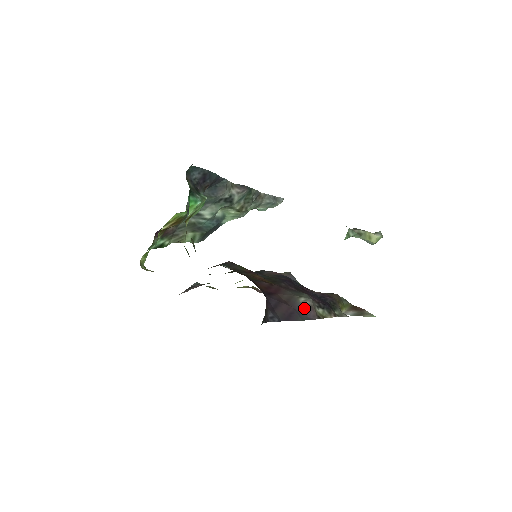
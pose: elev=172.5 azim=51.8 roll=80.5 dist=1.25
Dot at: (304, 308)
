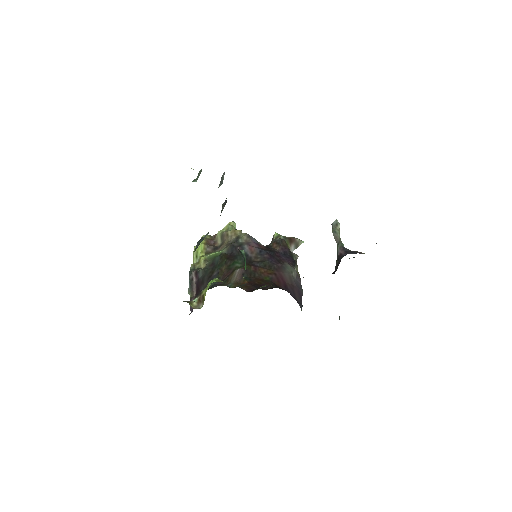
Dot at: (296, 279)
